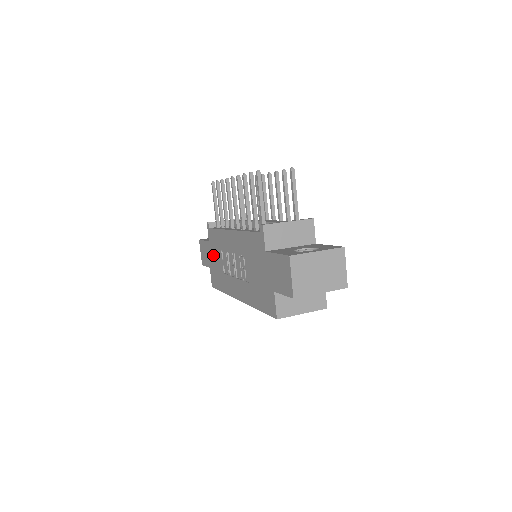
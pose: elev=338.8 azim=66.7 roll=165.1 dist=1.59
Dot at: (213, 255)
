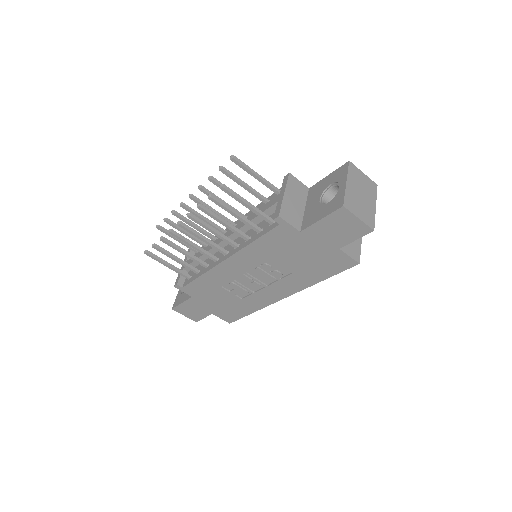
Dot at: (210, 301)
